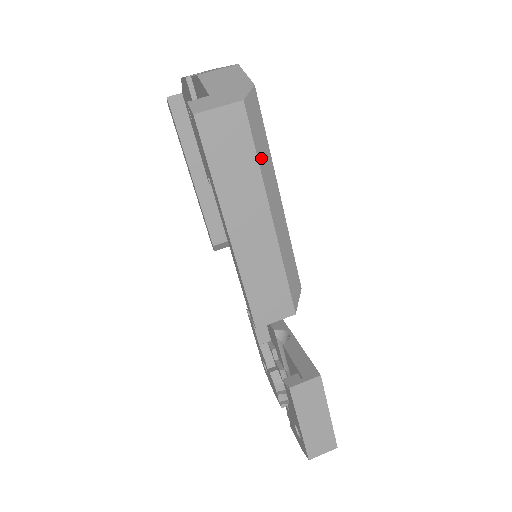
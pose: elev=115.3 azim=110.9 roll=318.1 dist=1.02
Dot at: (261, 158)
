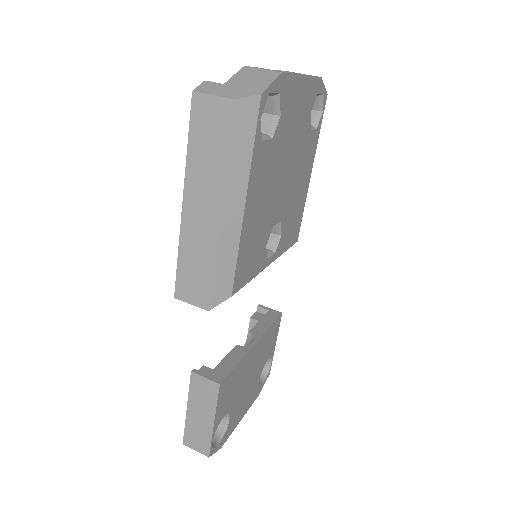
Dot at: (234, 159)
